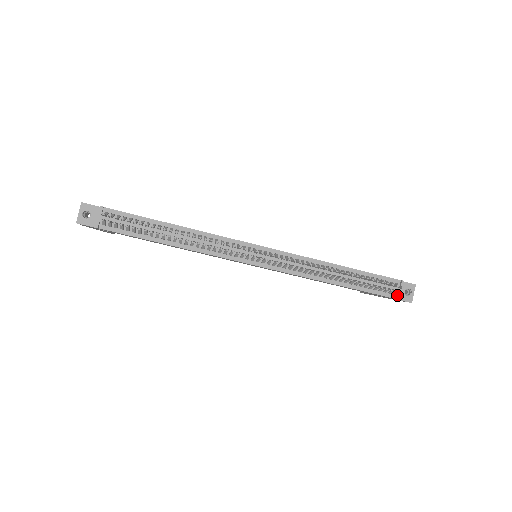
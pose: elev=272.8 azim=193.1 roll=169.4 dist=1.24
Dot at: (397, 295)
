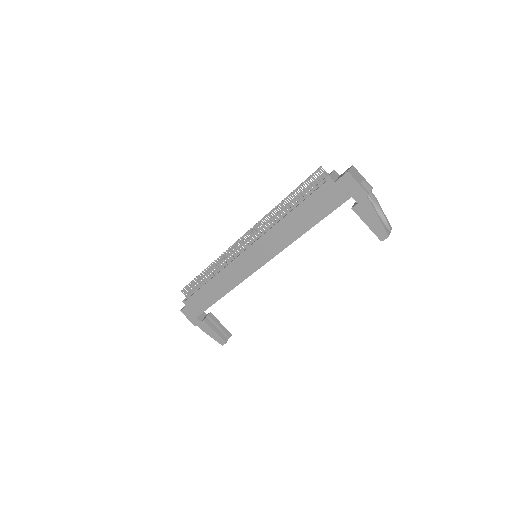
Dot at: (330, 178)
